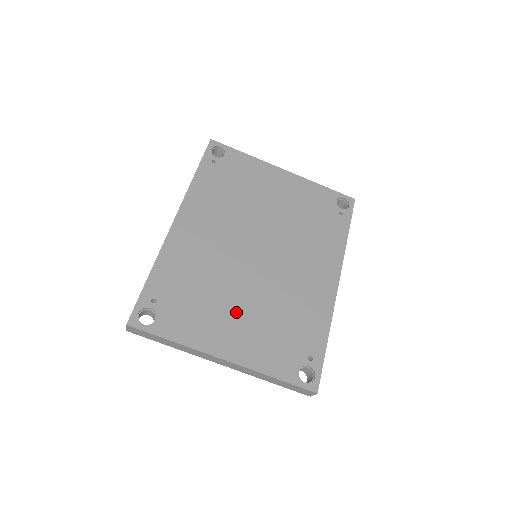
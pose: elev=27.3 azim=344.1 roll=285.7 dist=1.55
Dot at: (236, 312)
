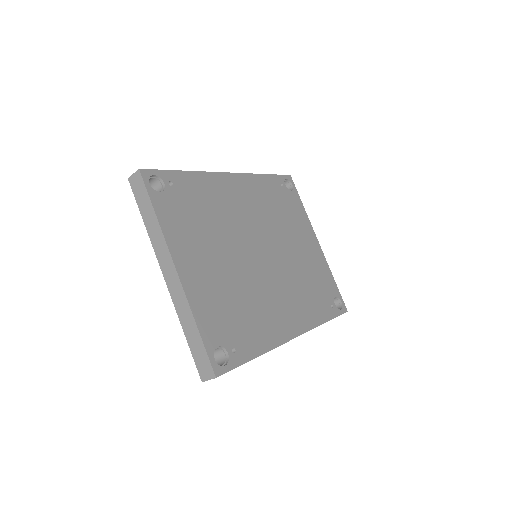
Dot at: (214, 259)
